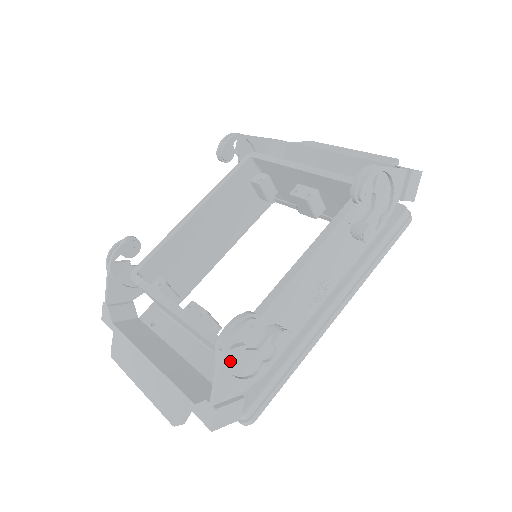
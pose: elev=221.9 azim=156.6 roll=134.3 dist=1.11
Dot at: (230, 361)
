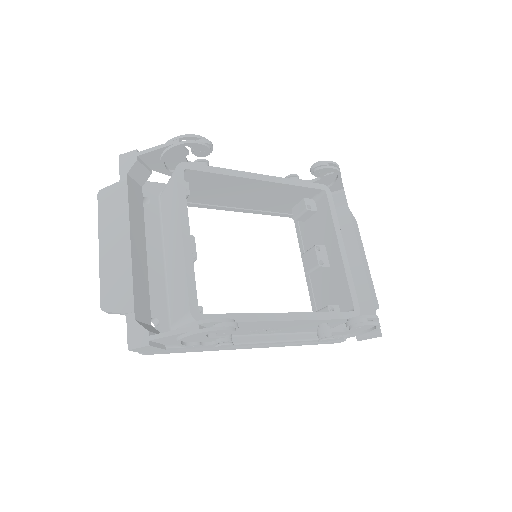
Dot at: occluded
